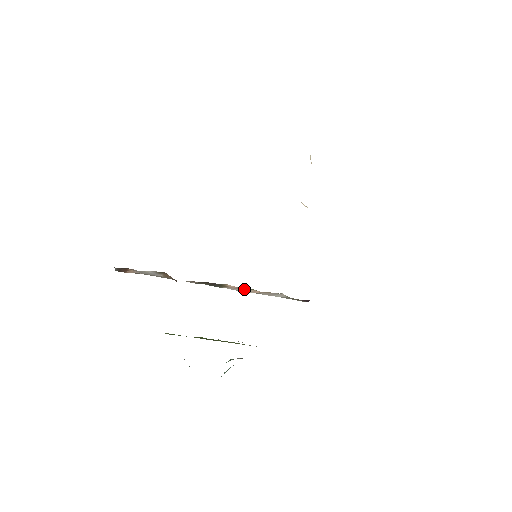
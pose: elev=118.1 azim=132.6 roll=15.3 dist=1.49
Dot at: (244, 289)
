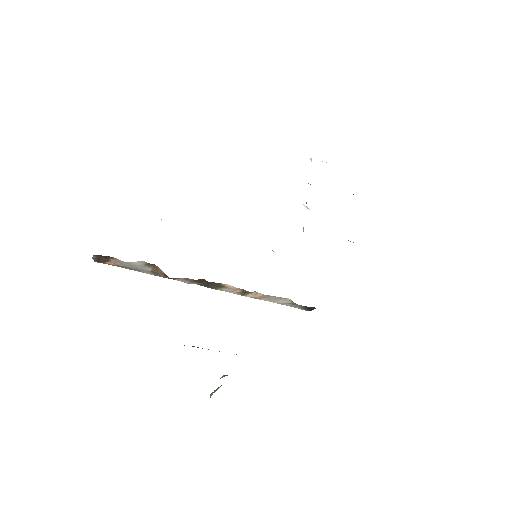
Dot at: (245, 291)
